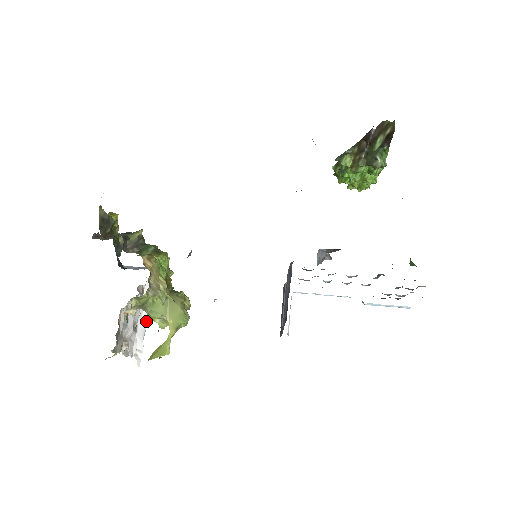
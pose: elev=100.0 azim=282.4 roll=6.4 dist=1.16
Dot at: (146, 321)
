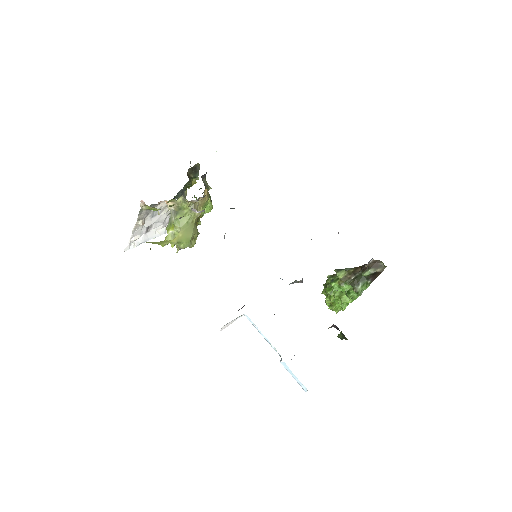
Dot at: (154, 237)
